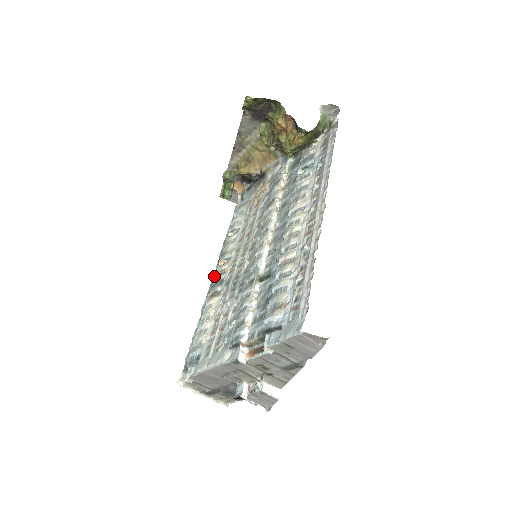
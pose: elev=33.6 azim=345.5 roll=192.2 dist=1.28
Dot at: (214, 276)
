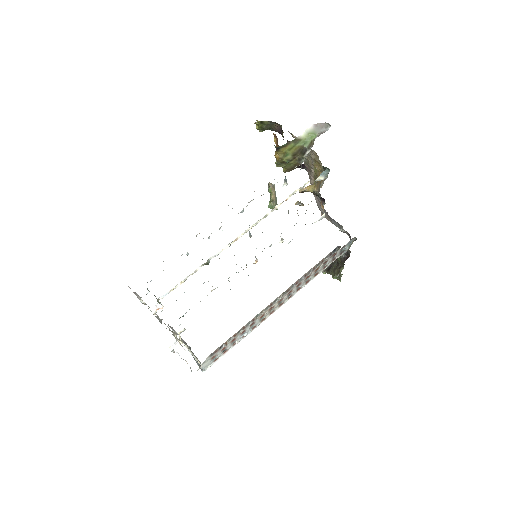
Dot at: occluded
